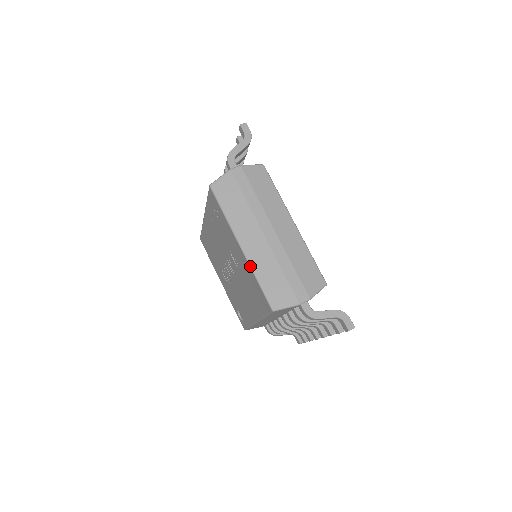
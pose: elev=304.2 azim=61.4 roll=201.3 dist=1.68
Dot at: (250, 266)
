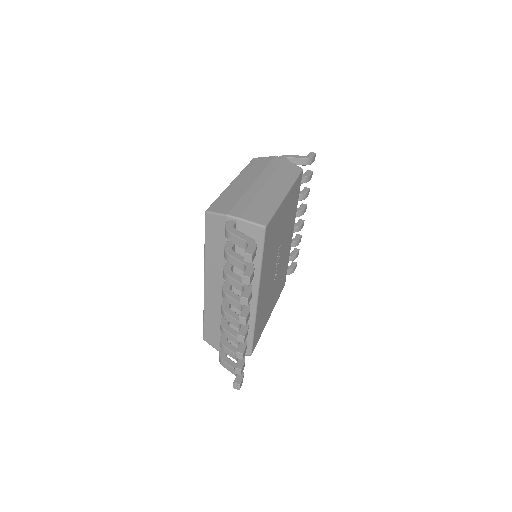
Dot at: (224, 190)
